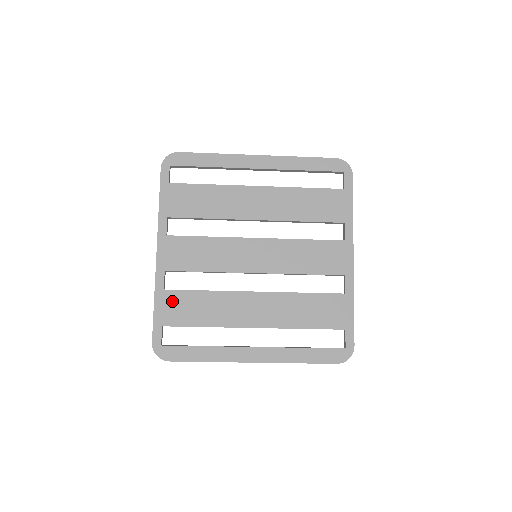
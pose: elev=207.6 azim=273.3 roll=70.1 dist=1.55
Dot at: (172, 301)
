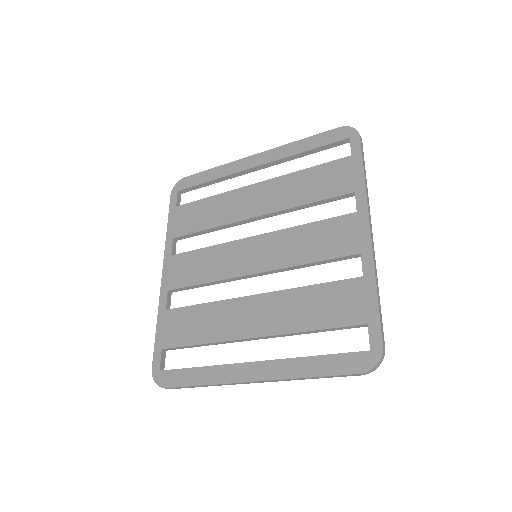
Dot at: (172, 320)
